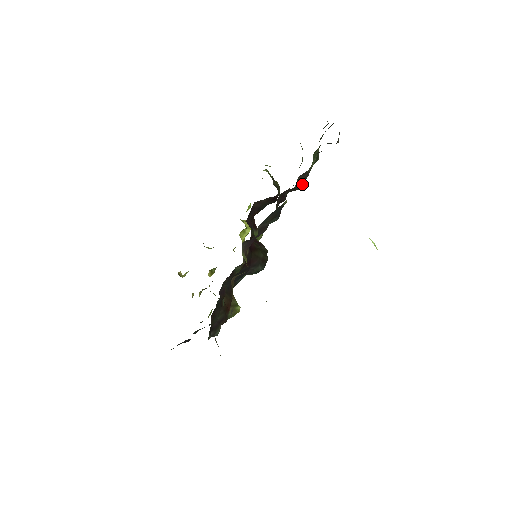
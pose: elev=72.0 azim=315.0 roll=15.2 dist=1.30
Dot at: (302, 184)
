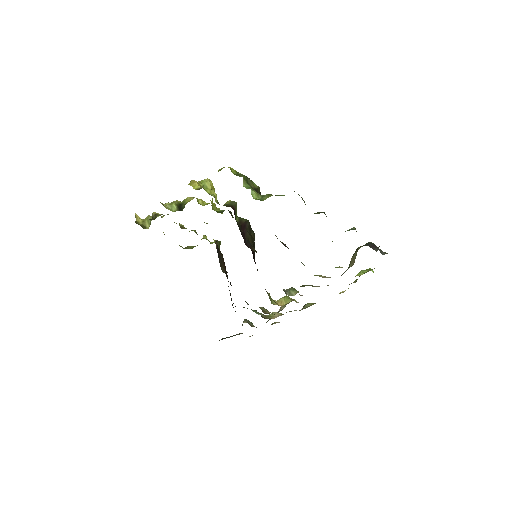
Dot at: occluded
